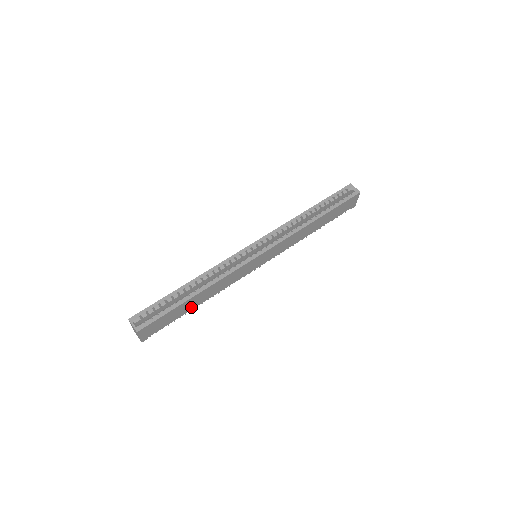
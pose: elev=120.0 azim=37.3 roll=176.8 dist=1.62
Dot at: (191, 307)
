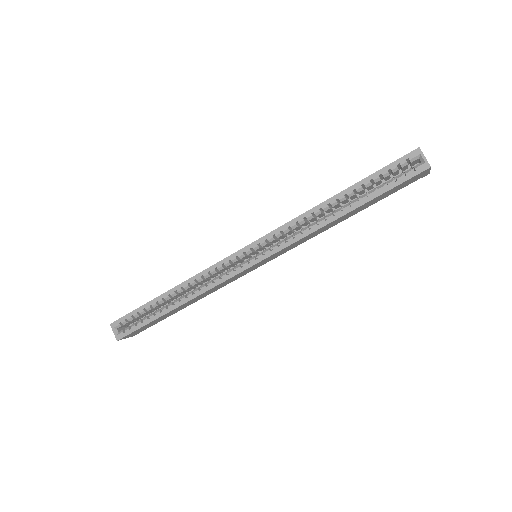
Dot at: (179, 309)
